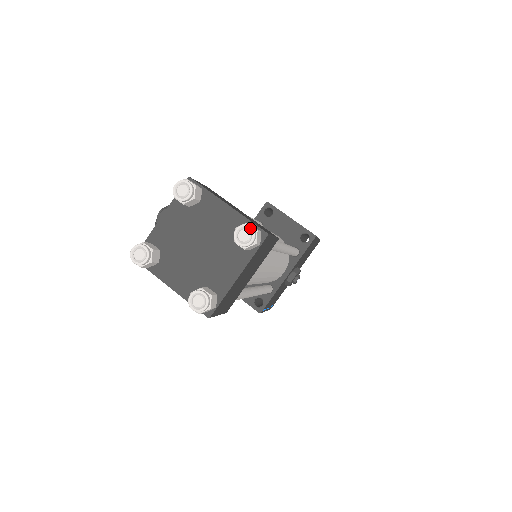
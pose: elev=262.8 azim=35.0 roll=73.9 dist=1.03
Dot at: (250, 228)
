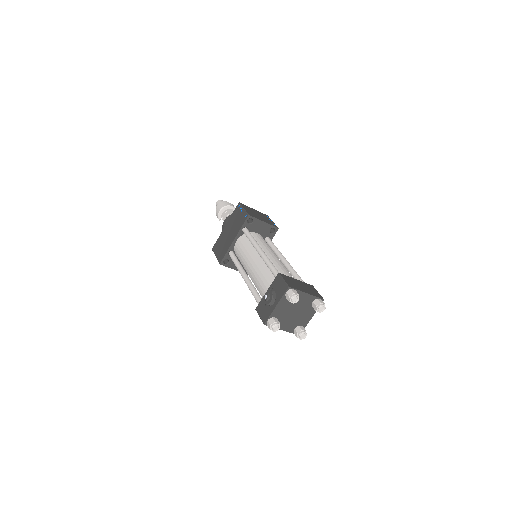
Dot at: (324, 306)
